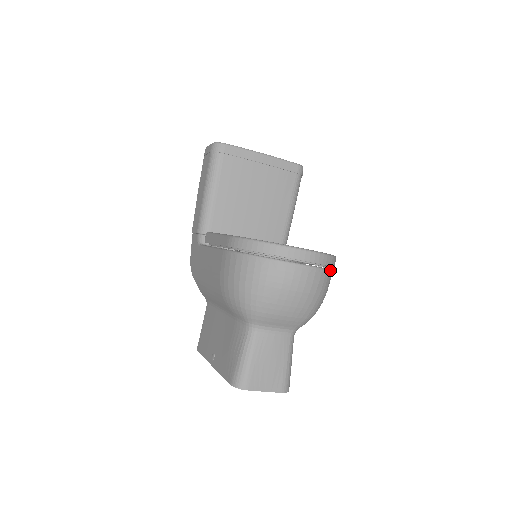
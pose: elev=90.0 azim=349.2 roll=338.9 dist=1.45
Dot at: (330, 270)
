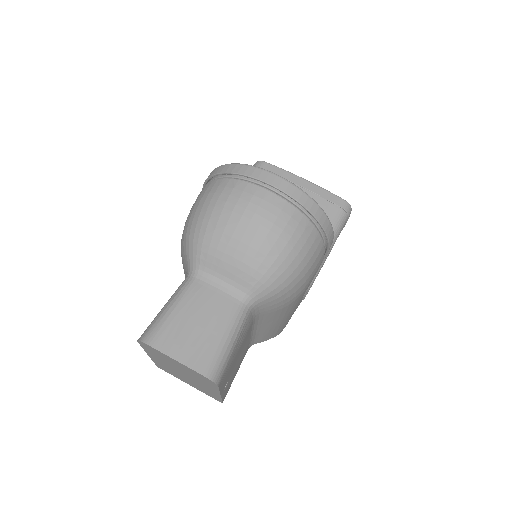
Dot at: (314, 224)
